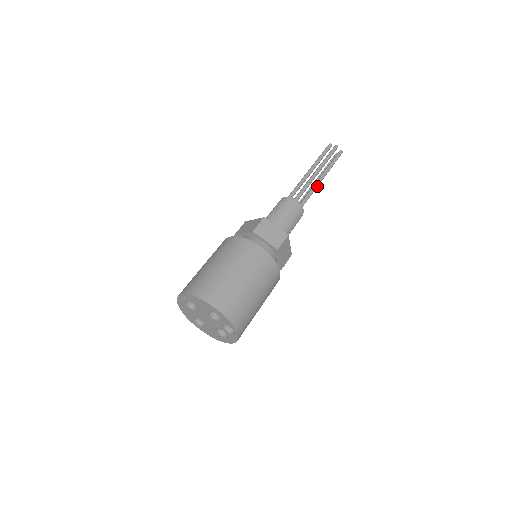
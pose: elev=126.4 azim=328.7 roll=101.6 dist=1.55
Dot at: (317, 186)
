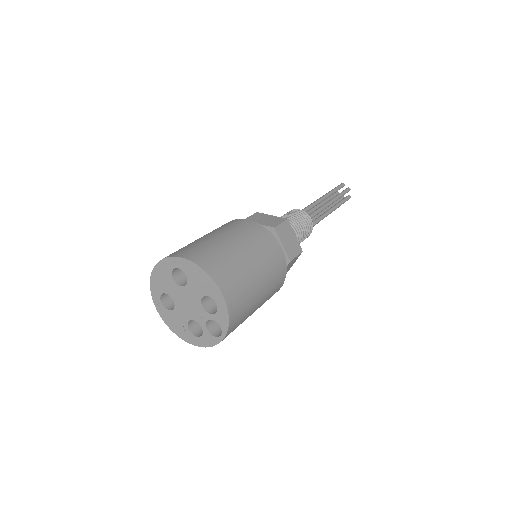
Dot at: occluded
